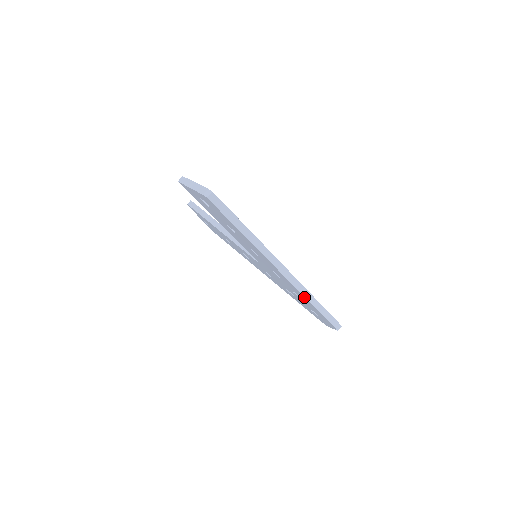
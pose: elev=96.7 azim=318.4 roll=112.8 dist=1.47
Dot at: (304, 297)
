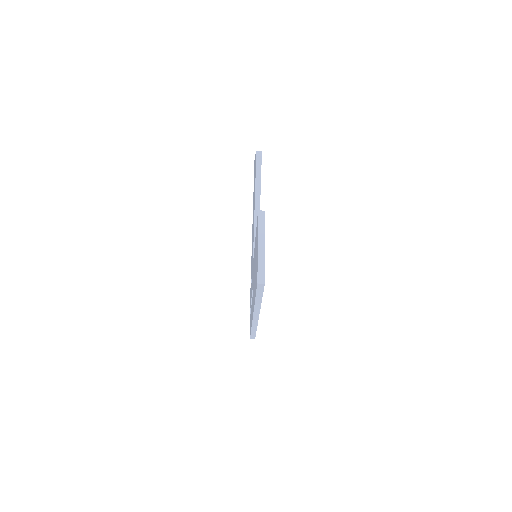
Dot at: occluded
